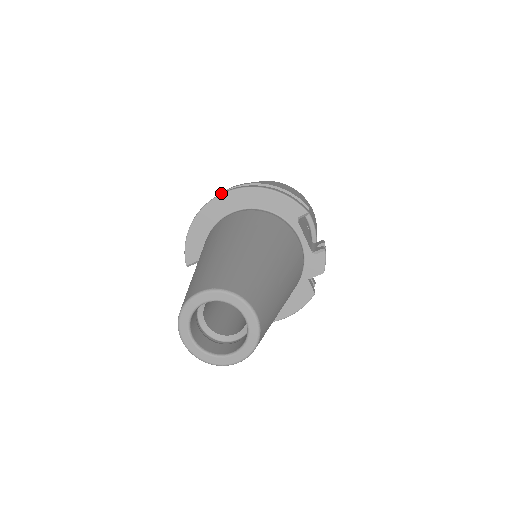
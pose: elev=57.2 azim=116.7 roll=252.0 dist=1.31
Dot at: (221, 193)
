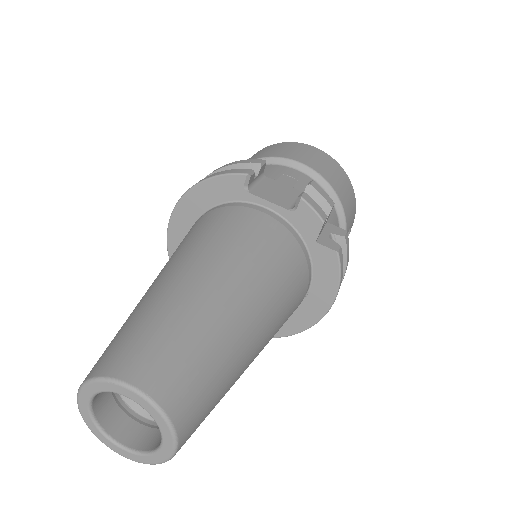
Dot at: occluded
